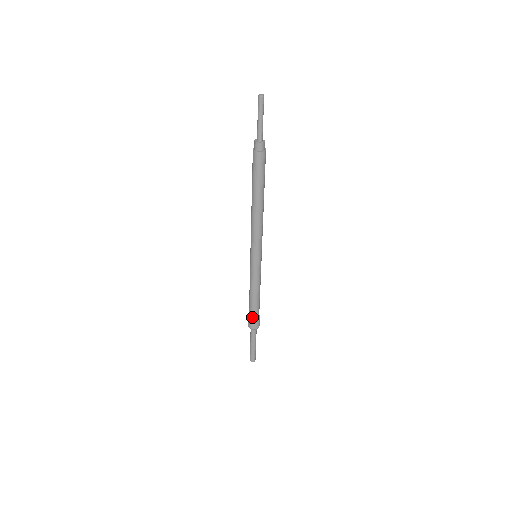
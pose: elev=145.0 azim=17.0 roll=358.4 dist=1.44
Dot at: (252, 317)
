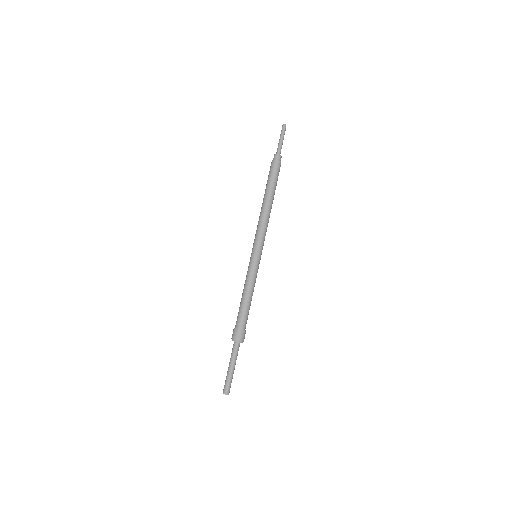
Dot at: (244, 326)
